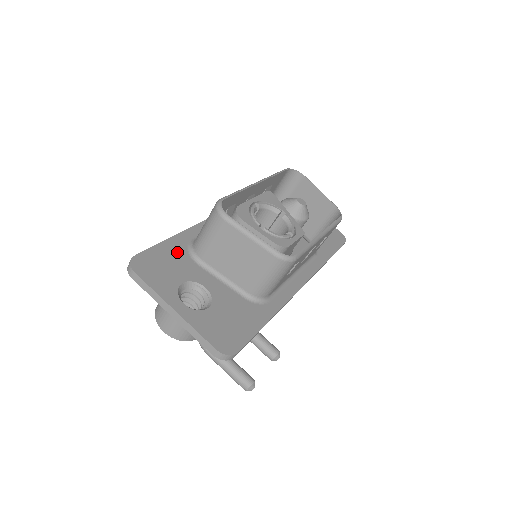
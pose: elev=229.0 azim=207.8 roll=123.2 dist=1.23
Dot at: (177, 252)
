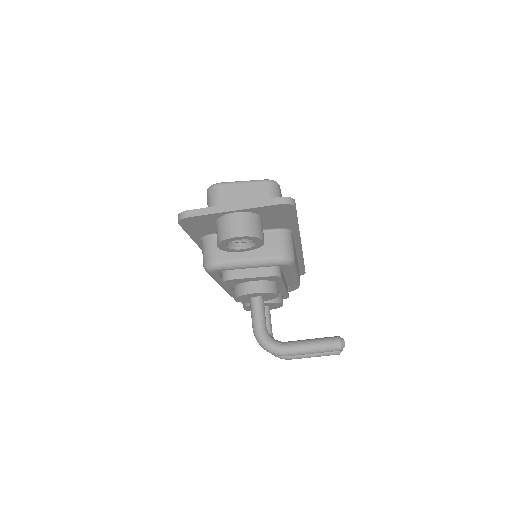
Dot at: occluded
